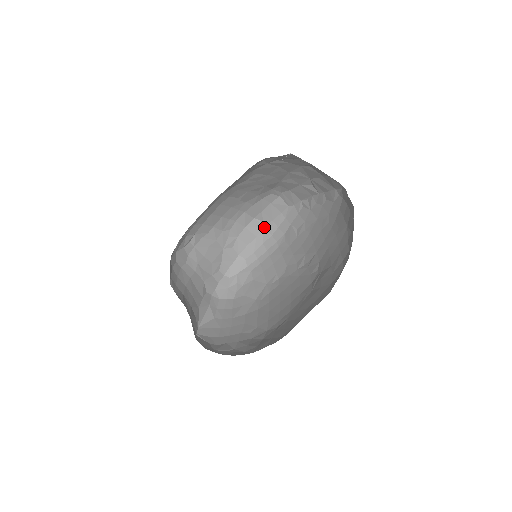
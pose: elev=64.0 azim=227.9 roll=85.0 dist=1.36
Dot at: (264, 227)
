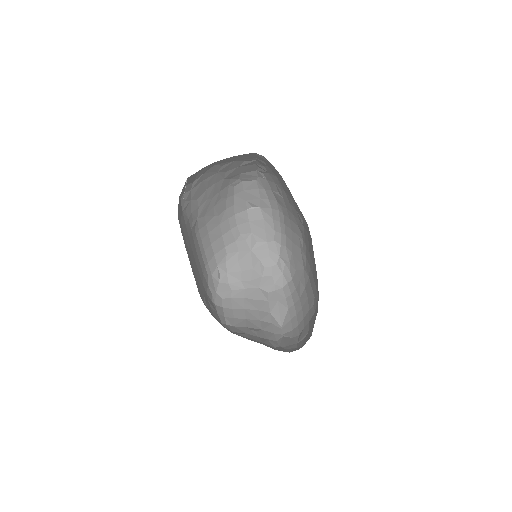
Dot at: (261, 208)
